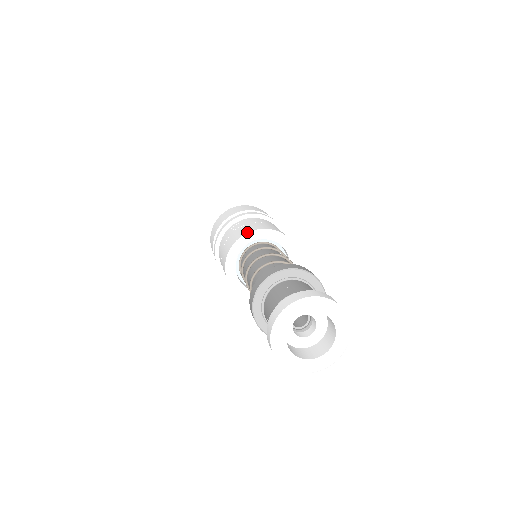
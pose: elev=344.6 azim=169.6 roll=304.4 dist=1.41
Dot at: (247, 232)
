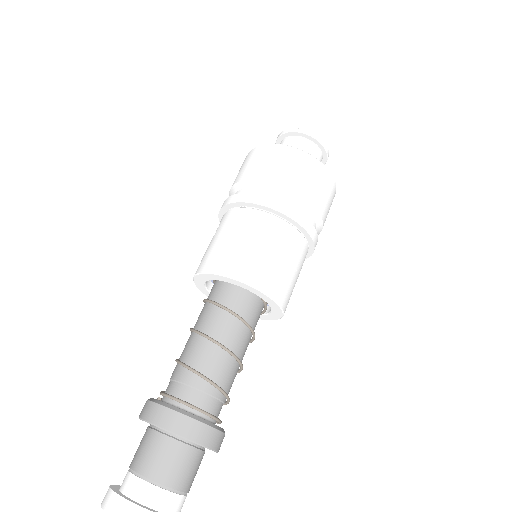
Dot at: occluded
